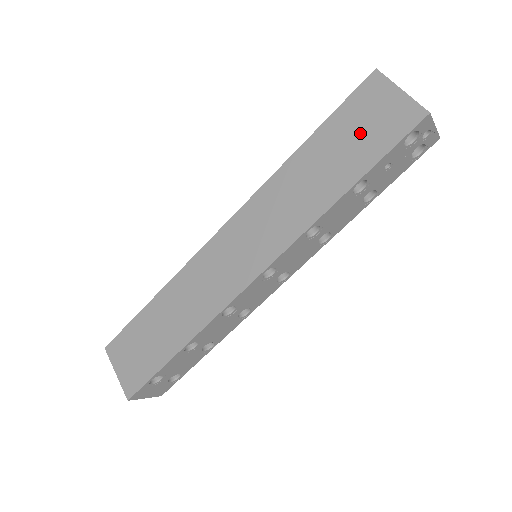
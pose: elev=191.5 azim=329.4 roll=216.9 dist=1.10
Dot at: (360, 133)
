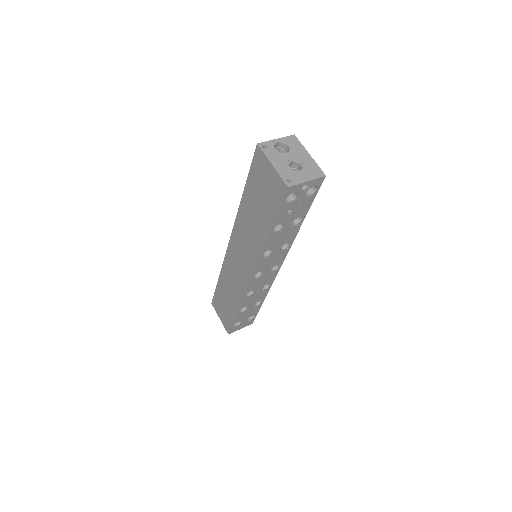
Dot at: (263, 194)
